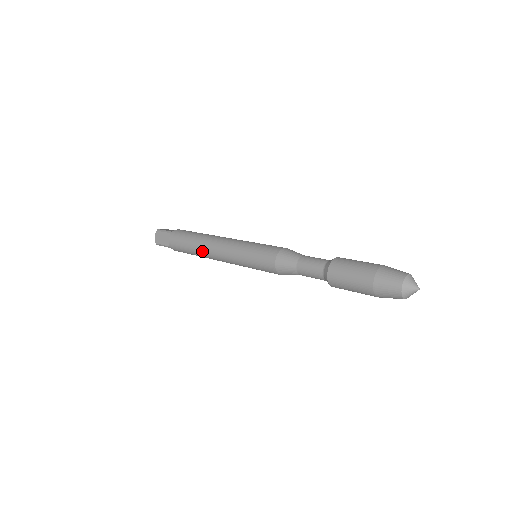
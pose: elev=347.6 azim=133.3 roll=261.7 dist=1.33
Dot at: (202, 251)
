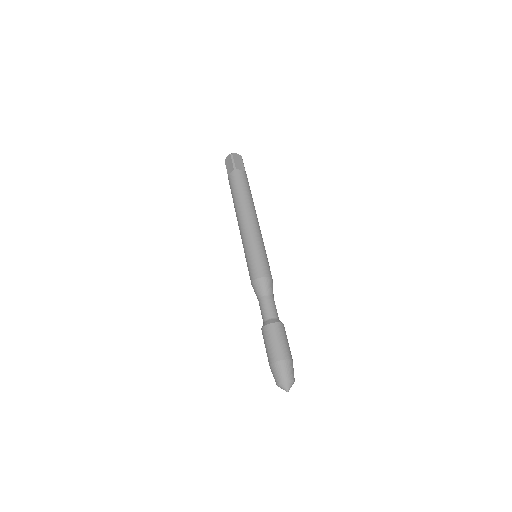
Dot at: (236, 212)
